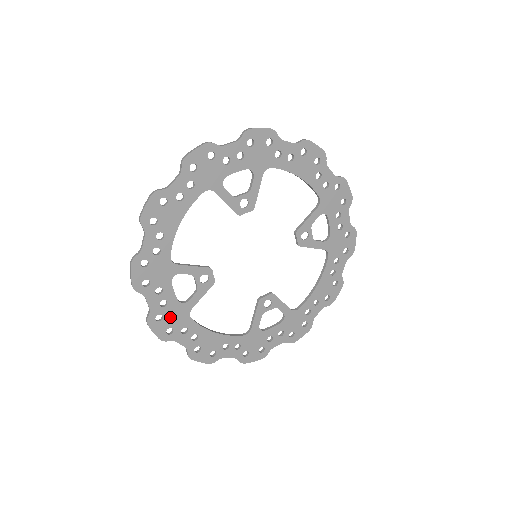
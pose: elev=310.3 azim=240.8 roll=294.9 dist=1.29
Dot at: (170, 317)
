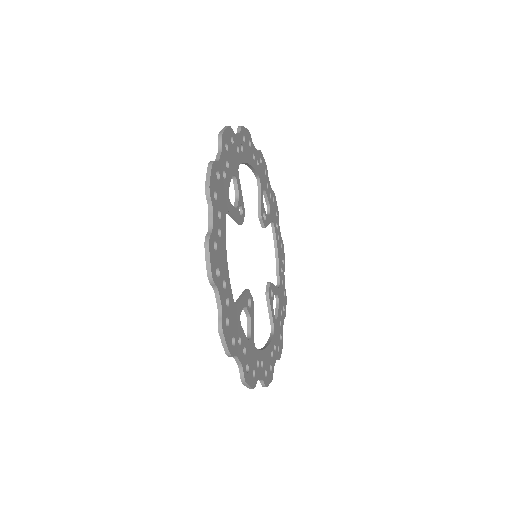
Dot at: (250, 360)
